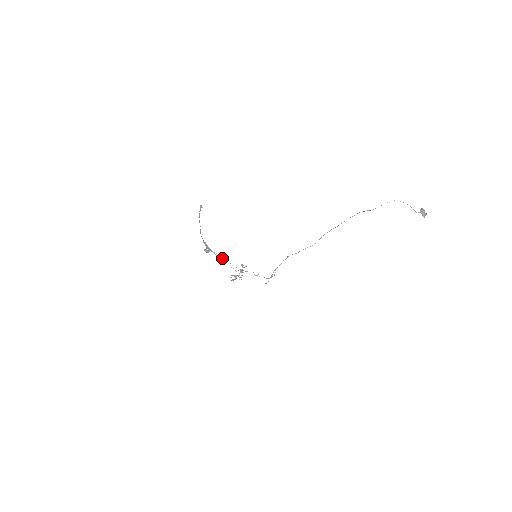
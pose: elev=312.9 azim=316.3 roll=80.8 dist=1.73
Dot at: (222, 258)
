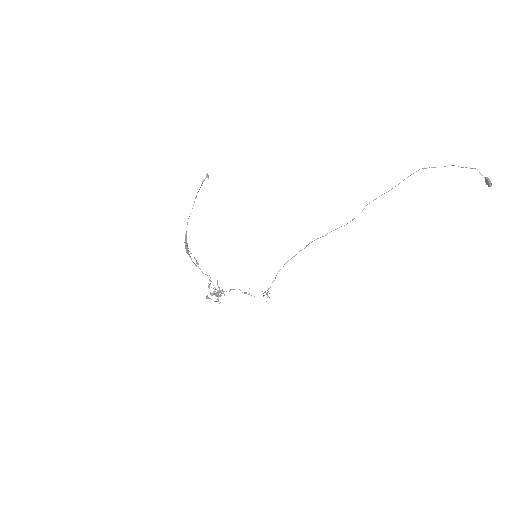
Dot at: (199, 268)
